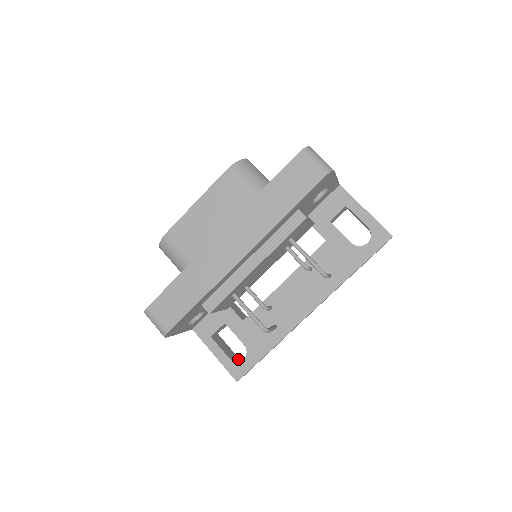
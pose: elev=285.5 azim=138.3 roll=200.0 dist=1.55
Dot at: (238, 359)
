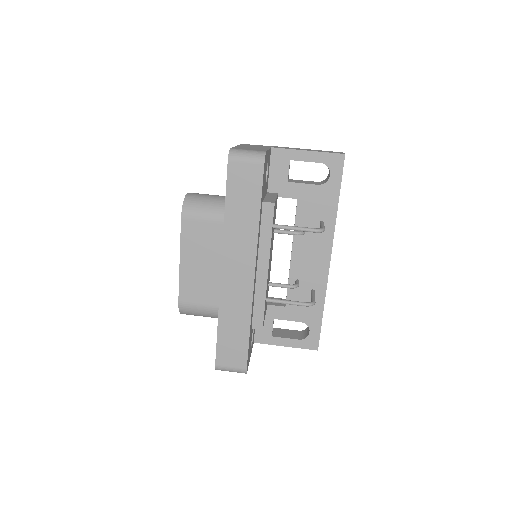
Dot at: (304, 333)
